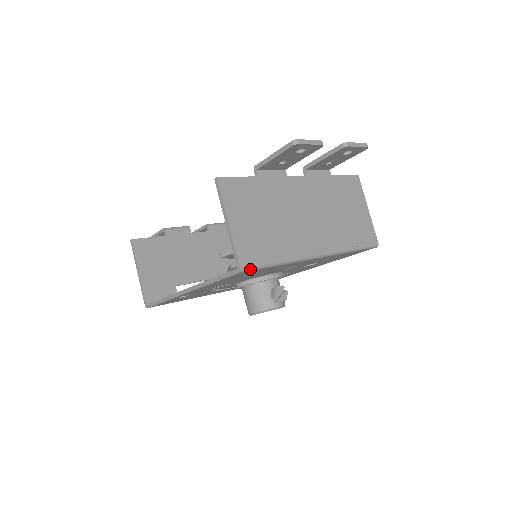
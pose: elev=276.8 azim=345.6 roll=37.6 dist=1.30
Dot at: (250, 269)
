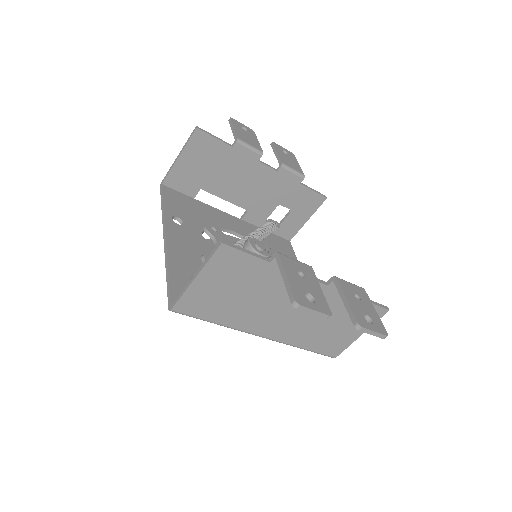
Dot at: occluded
